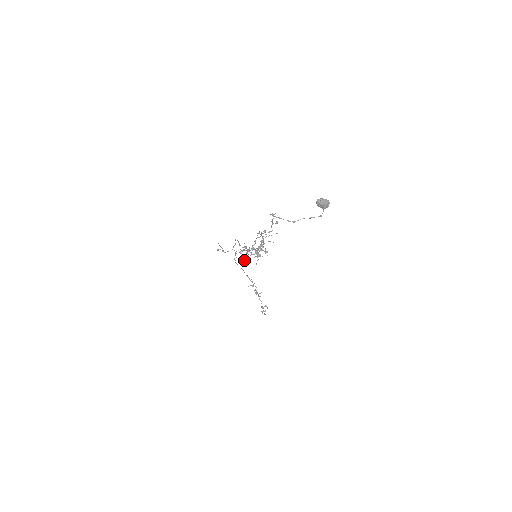
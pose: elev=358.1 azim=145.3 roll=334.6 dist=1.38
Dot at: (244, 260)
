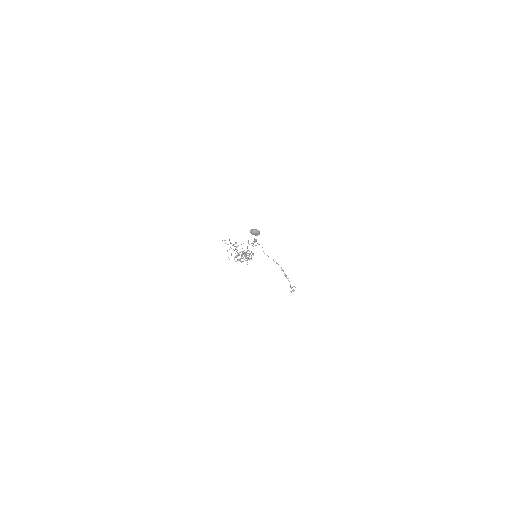
Dot at: occluded
